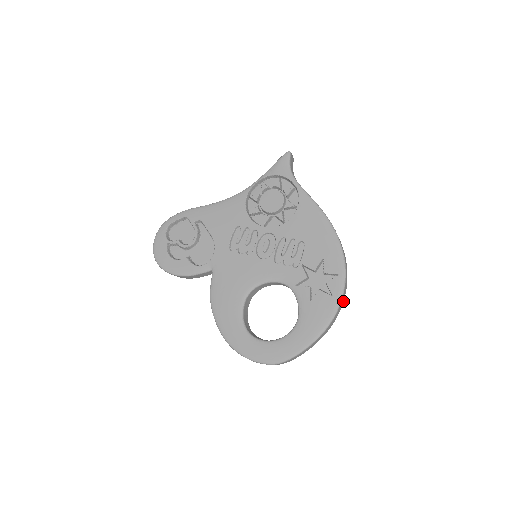
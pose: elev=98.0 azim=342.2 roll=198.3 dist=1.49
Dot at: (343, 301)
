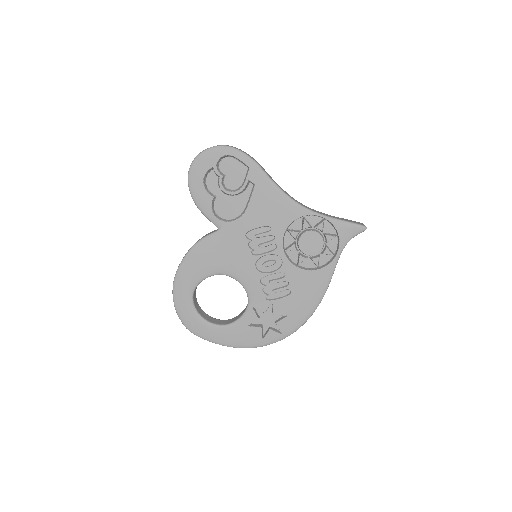
Dot at: occluded
